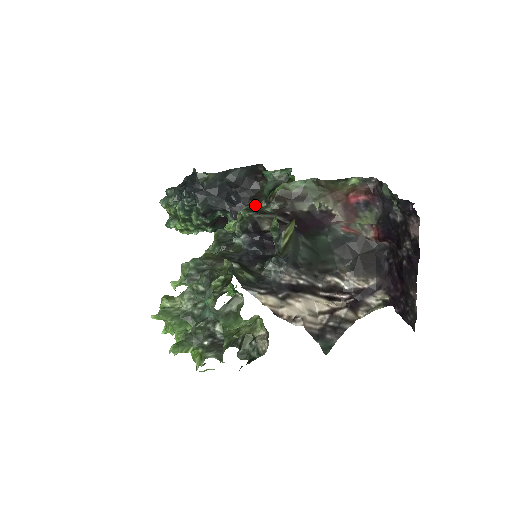
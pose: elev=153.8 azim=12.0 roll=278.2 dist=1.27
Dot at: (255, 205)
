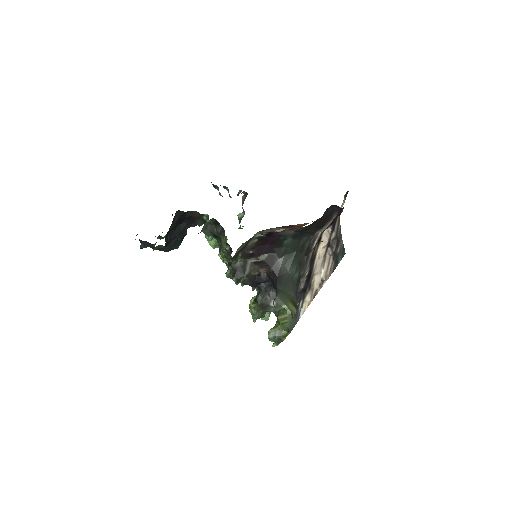
Dot at: occluded
